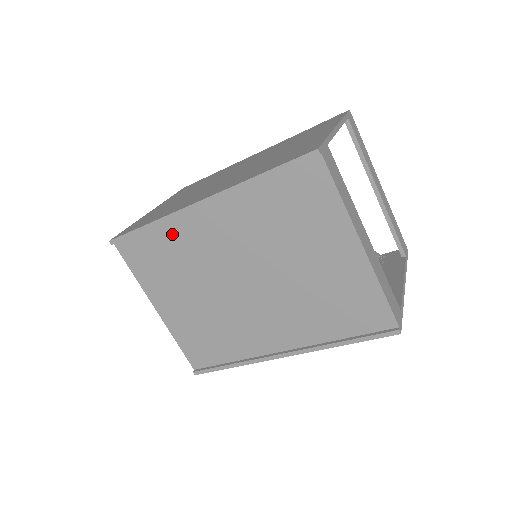
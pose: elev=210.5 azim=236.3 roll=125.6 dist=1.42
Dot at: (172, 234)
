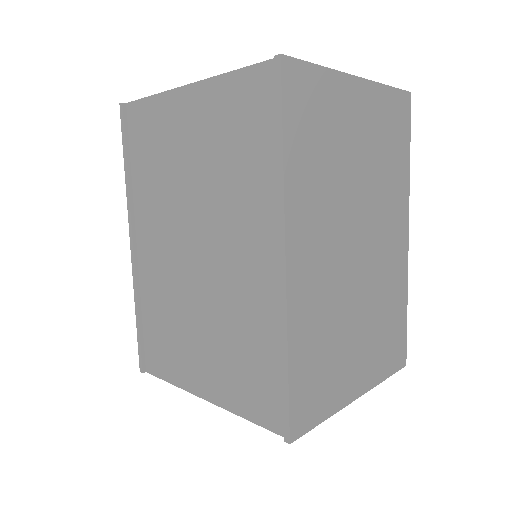
Dot at: (149, 298)
